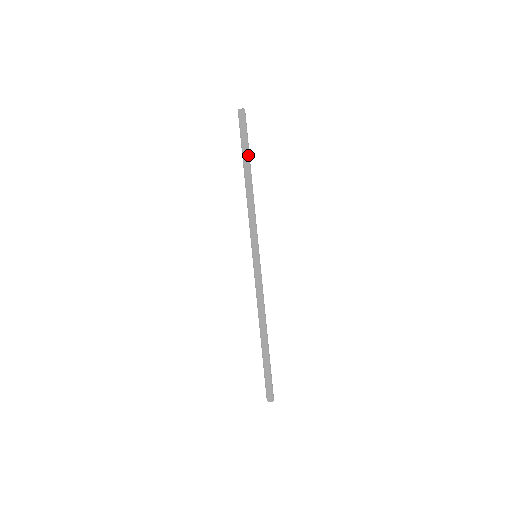
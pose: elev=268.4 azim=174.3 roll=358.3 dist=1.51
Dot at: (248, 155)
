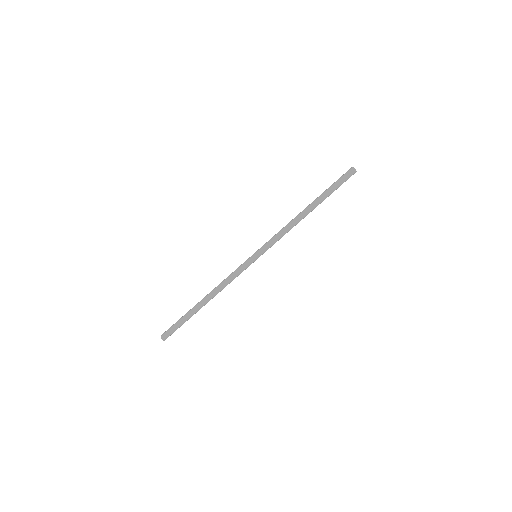
Dot at: occluded
